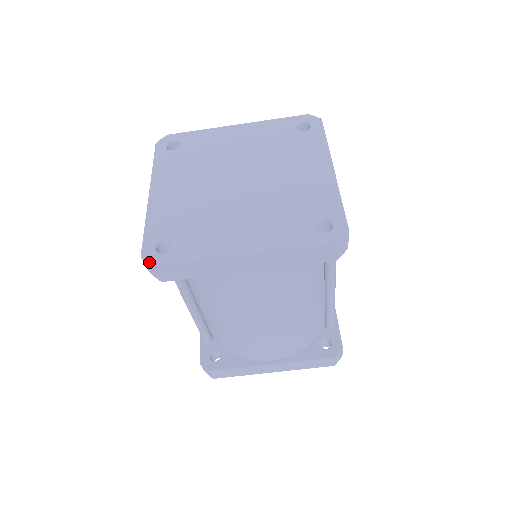
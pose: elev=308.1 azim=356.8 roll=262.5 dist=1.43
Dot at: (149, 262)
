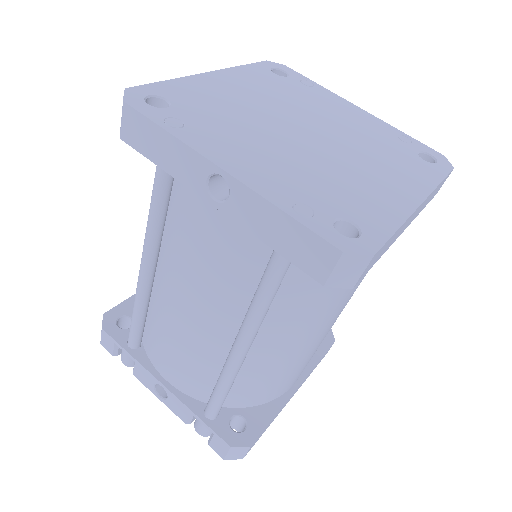
Dot at: (364, 254)
